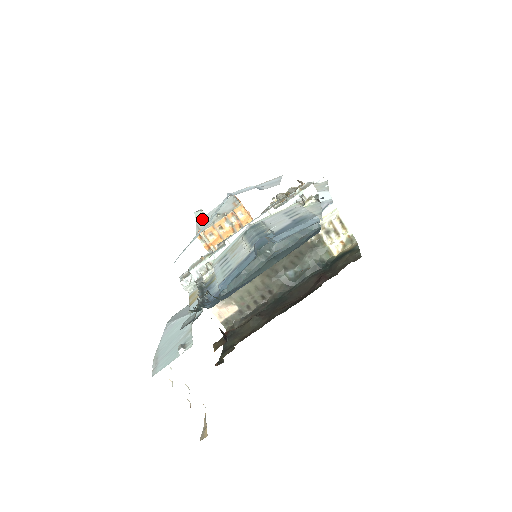
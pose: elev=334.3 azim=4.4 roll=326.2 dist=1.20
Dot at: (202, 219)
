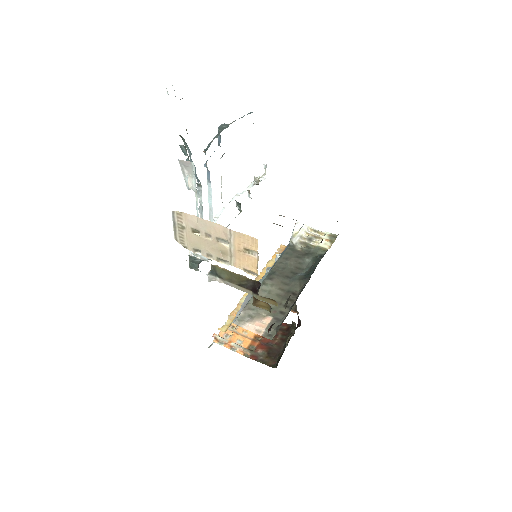
Dot at: occluded
